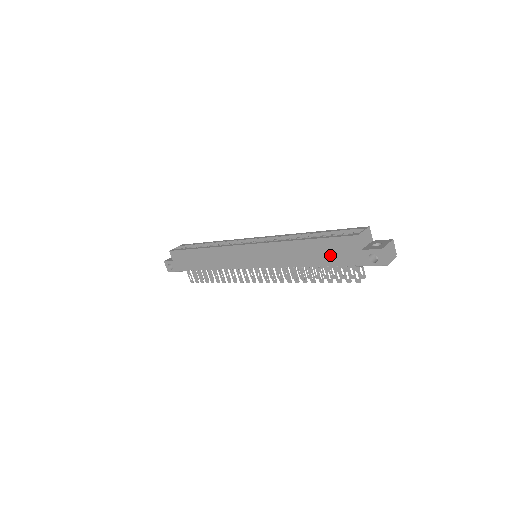
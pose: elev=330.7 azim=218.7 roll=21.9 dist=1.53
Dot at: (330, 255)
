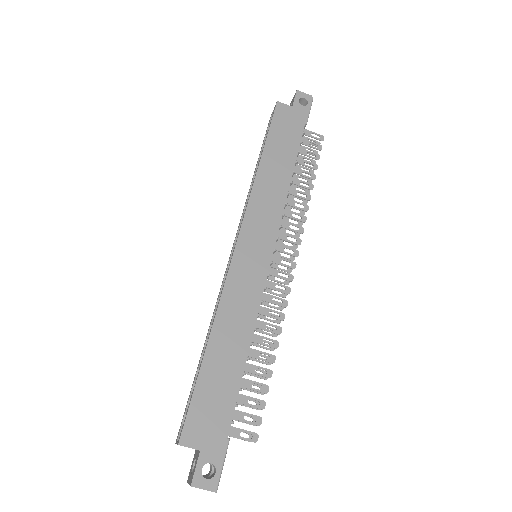
Dot at: (288, 138)
